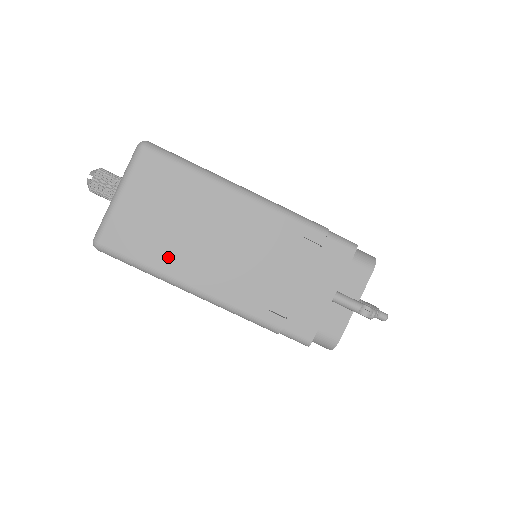
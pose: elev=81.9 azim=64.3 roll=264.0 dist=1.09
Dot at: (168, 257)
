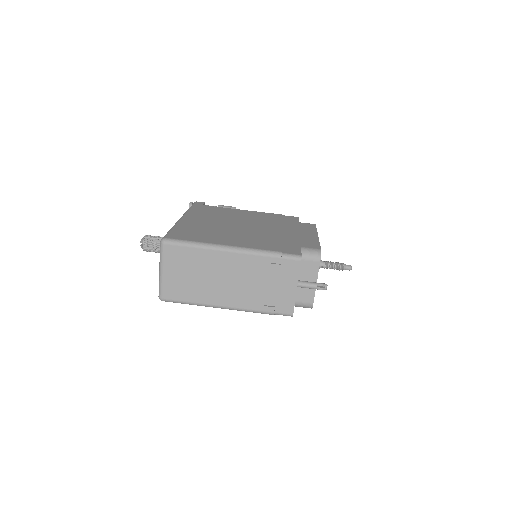
Dot at: (200, 295)
